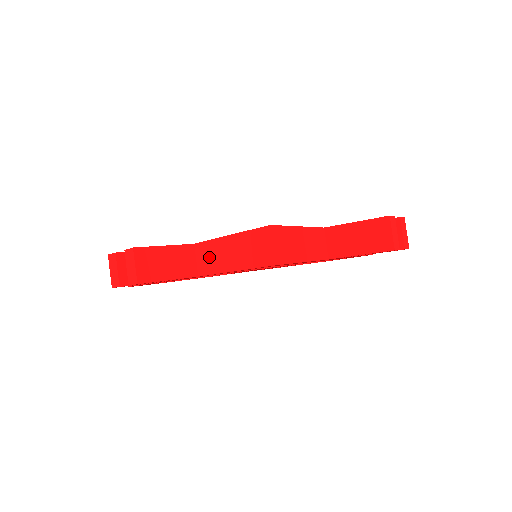
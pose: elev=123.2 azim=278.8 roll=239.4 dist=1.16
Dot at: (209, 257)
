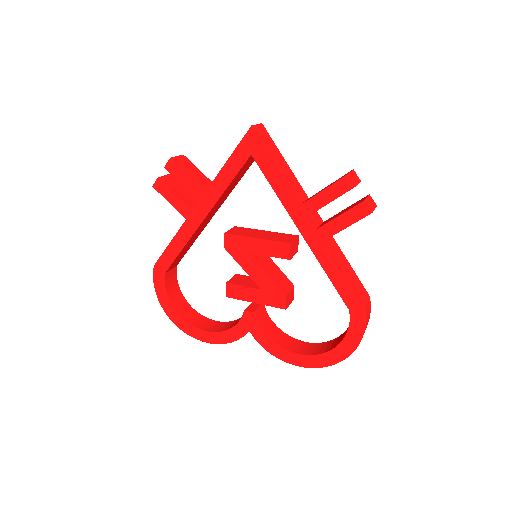
Dot at: occluded
